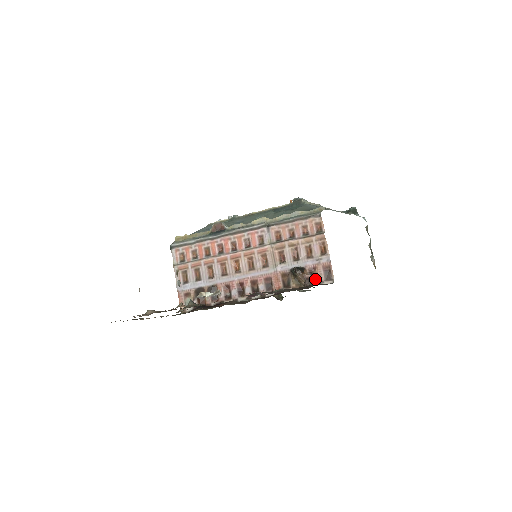
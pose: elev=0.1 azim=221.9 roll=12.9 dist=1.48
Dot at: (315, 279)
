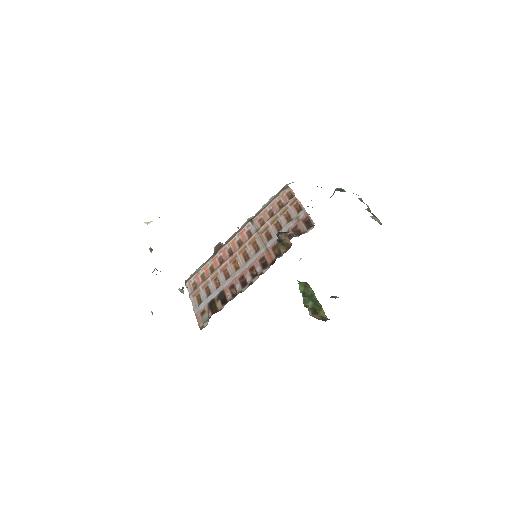
Dot at: (298, 233)
